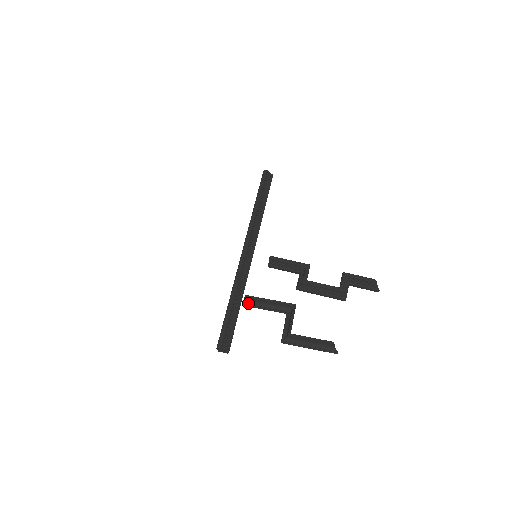
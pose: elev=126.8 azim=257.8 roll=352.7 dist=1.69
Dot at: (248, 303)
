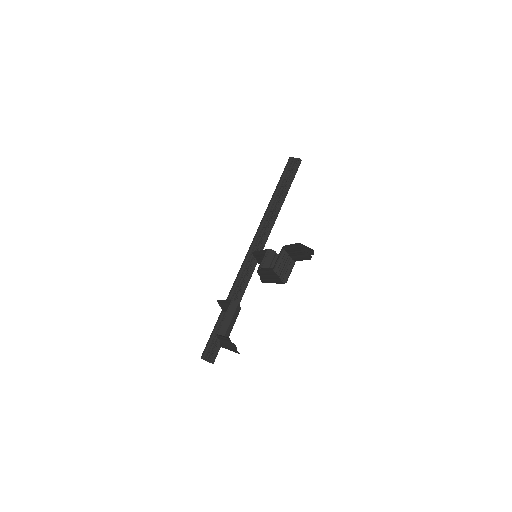
Dot at: (222, 308)
